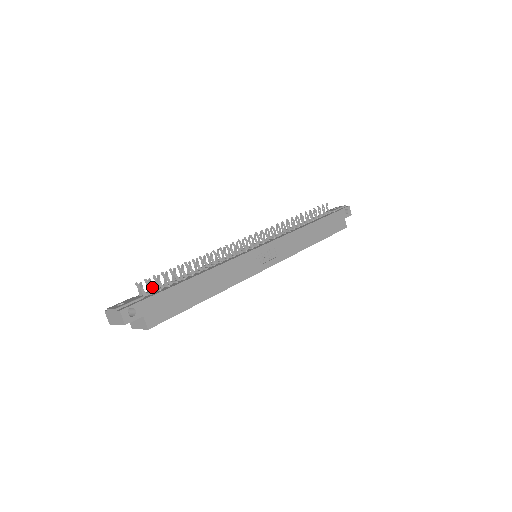
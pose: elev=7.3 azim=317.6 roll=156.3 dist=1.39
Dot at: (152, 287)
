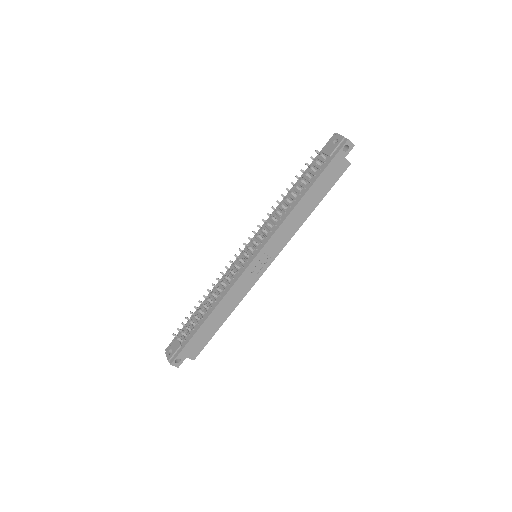
Dot at: (184, 334)
